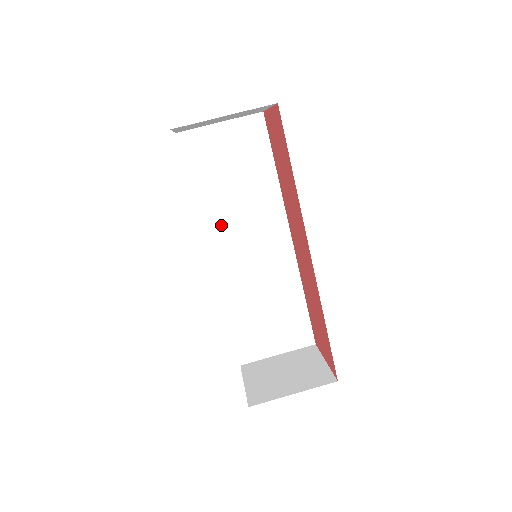
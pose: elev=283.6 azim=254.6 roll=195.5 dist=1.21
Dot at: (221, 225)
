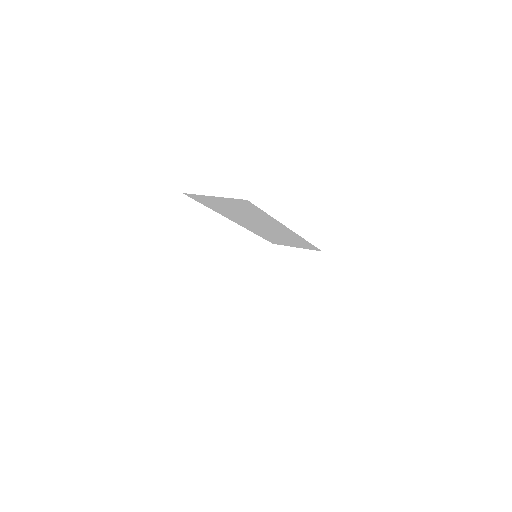
Dot at: occluded
